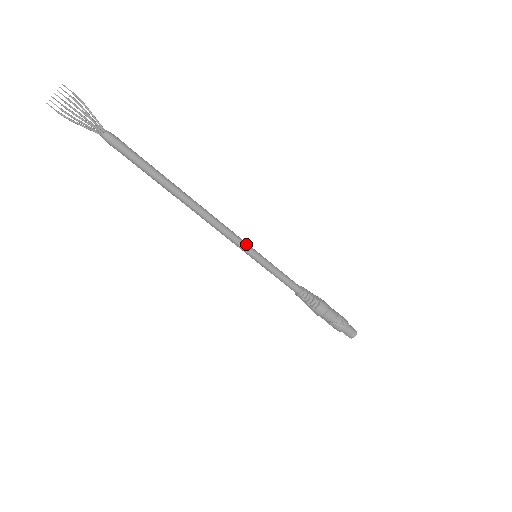
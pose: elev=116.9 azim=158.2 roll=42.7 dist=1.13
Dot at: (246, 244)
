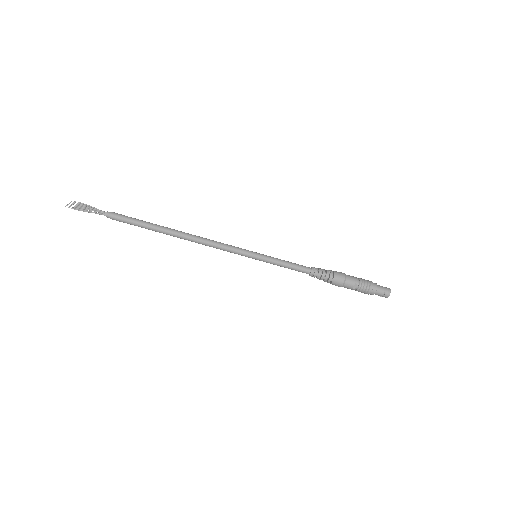
Dot at: (242, 249)
